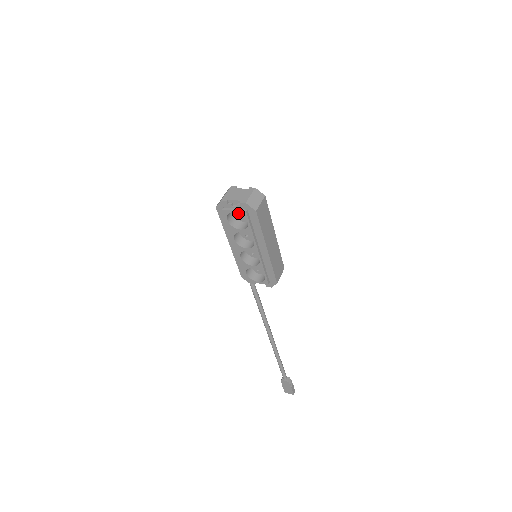
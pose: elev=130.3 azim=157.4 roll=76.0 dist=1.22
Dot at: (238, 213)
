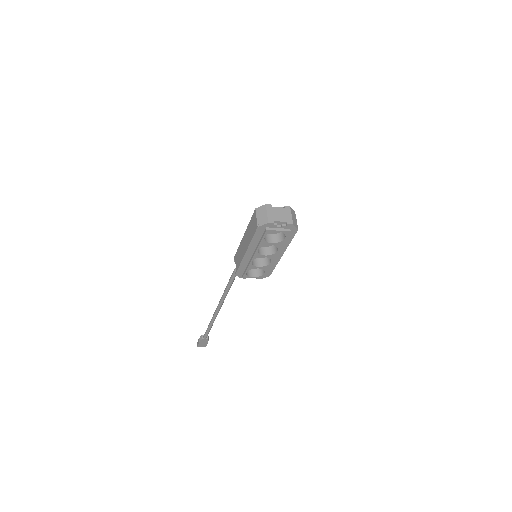
Dot at: occluded
